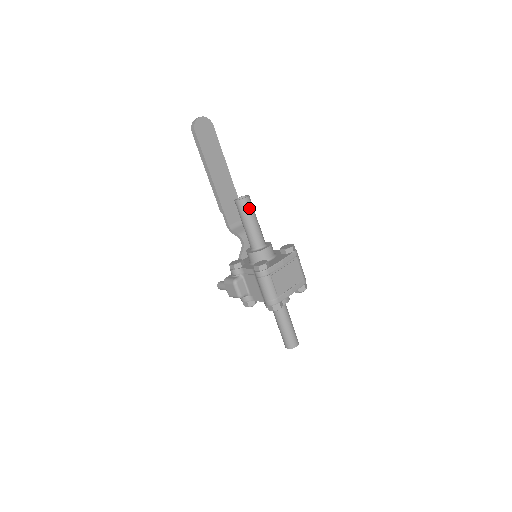
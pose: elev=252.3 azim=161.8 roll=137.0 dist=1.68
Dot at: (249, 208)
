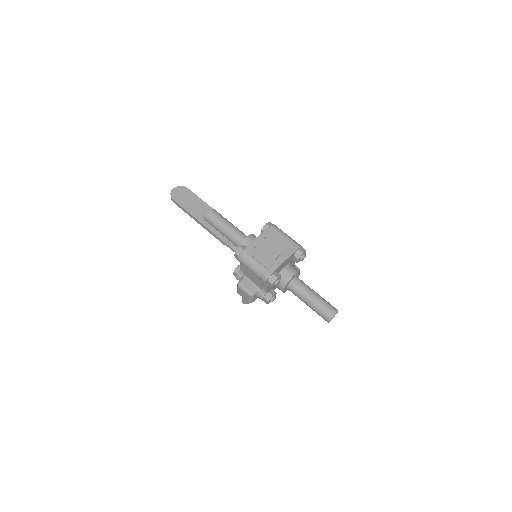
Dot at: (216, 217)
